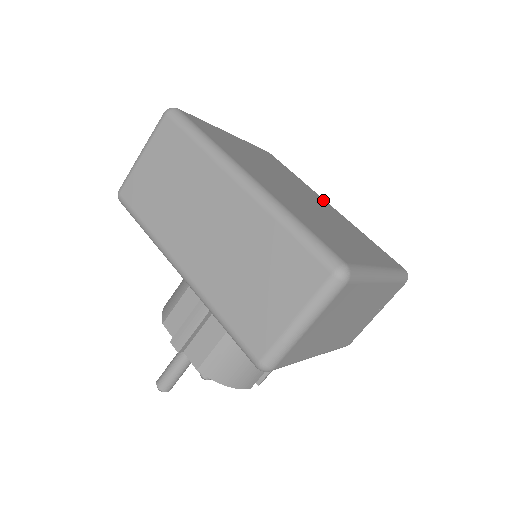
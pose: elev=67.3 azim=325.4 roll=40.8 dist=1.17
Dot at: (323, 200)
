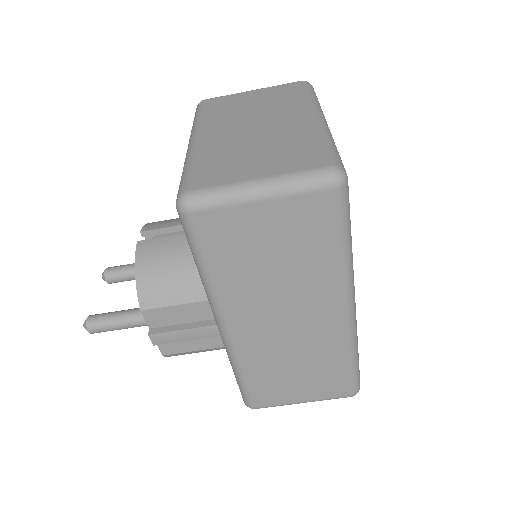
Dot at: occluded
